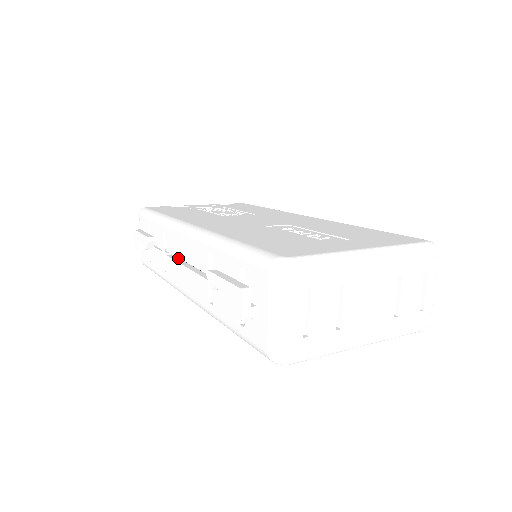
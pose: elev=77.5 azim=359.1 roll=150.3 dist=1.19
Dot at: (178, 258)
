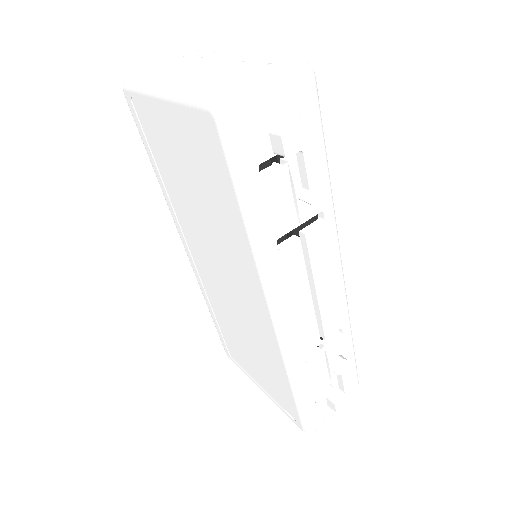
Dot at: occluded
